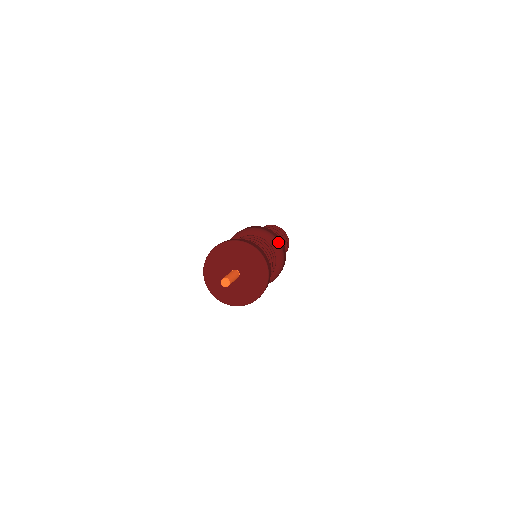
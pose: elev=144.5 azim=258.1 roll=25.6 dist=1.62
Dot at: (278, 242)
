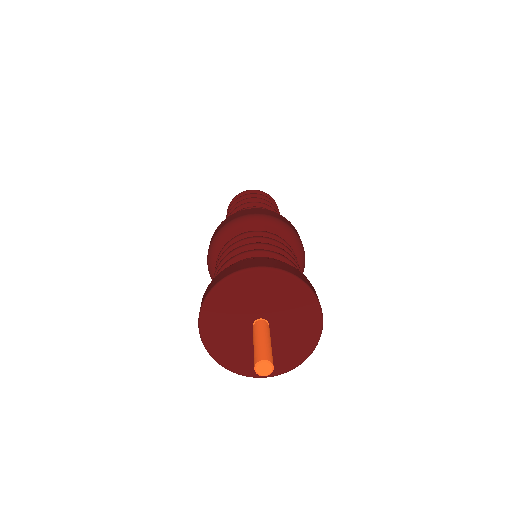
Dot at: (294, 233)
